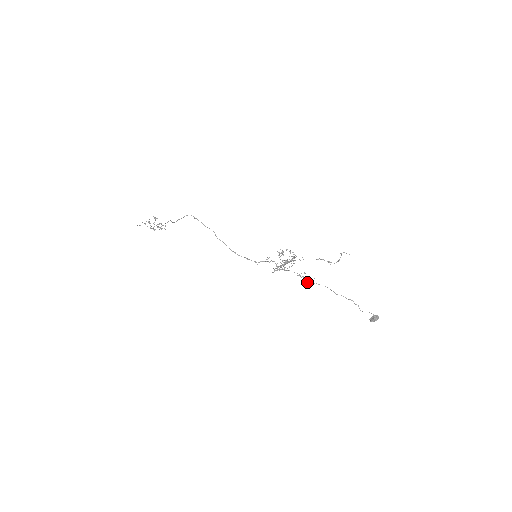
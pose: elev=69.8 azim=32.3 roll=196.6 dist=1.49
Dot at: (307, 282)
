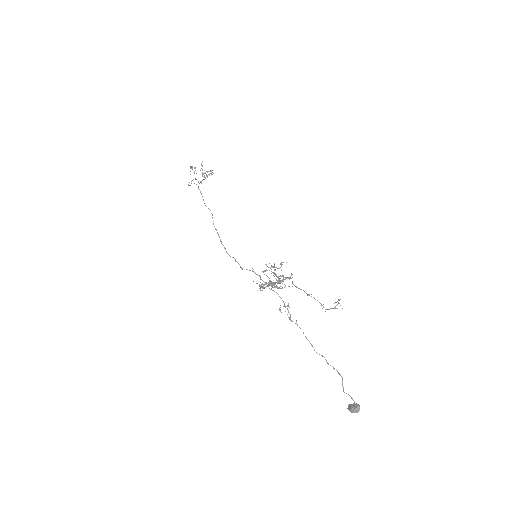
Dot at: (289, 318)
